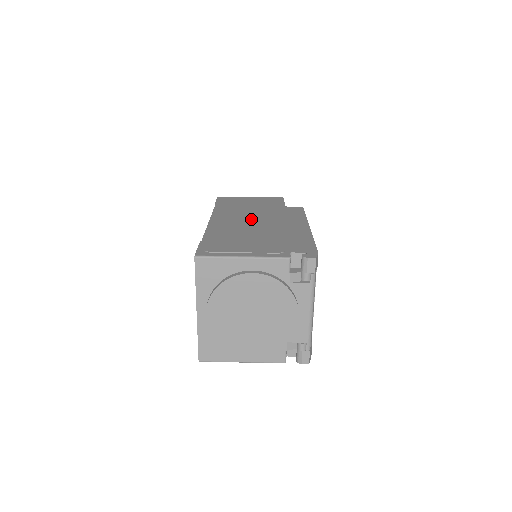
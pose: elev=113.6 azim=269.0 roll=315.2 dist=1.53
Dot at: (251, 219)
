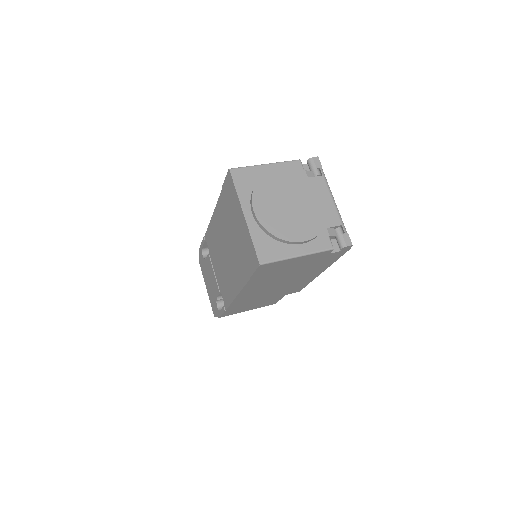
Dot at: occluded
